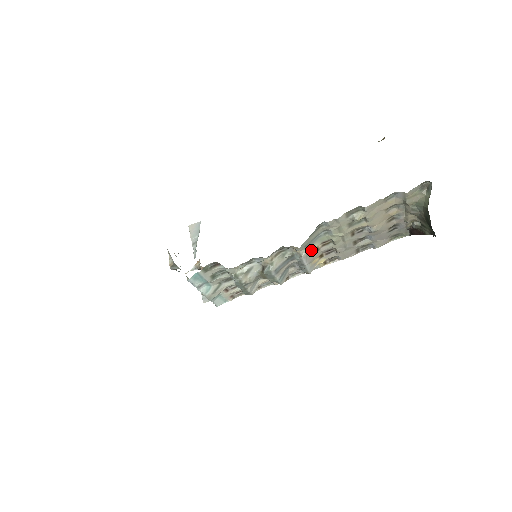
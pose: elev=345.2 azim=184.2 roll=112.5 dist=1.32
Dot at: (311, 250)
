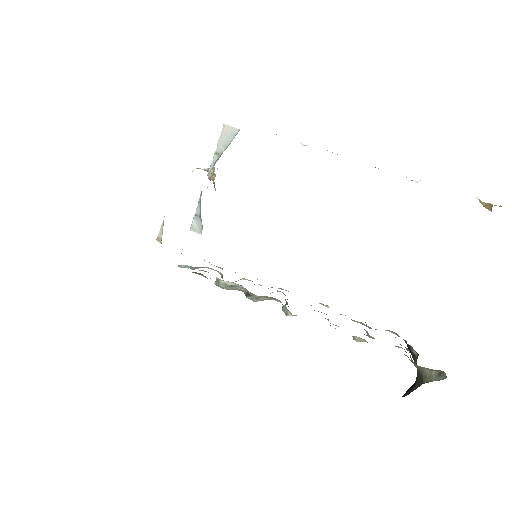
Dot at: occluded
